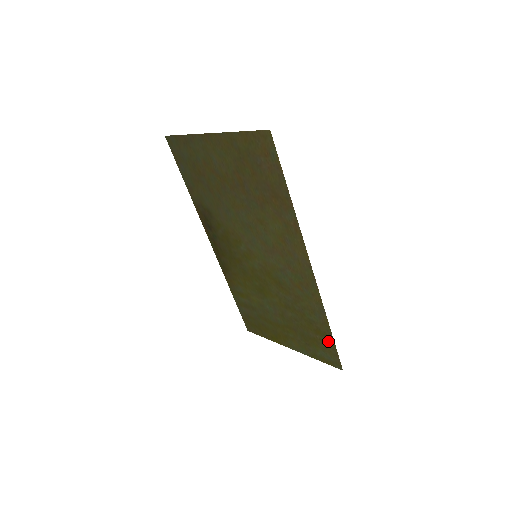
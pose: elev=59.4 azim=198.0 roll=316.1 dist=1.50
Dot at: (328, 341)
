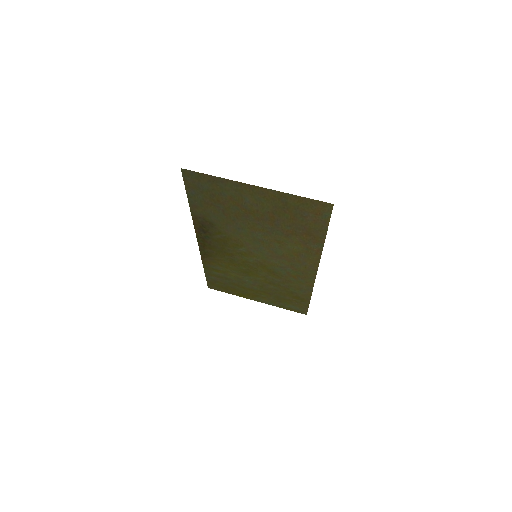
Dot at: (303, 302)
